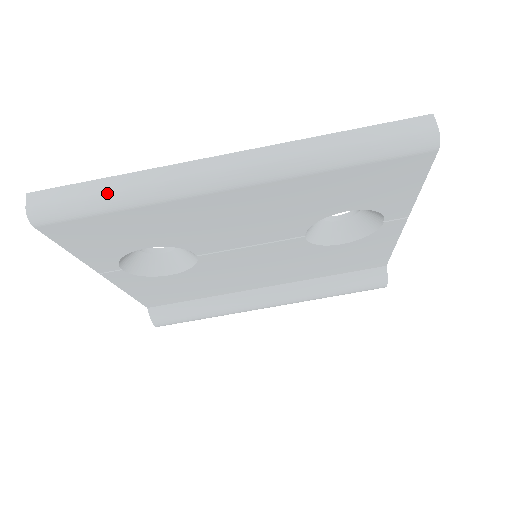
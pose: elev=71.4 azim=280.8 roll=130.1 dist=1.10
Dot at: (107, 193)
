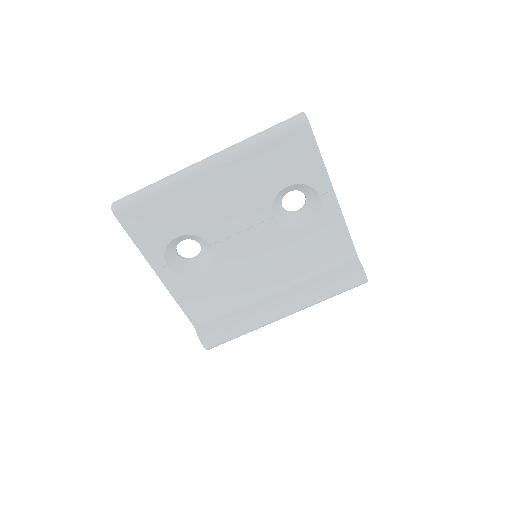
Dot at: (150, 188)
